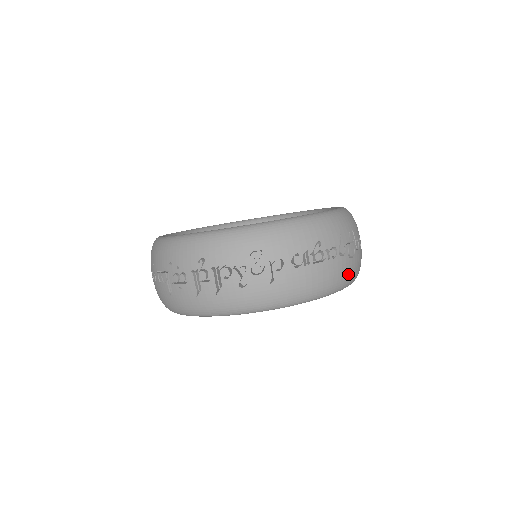
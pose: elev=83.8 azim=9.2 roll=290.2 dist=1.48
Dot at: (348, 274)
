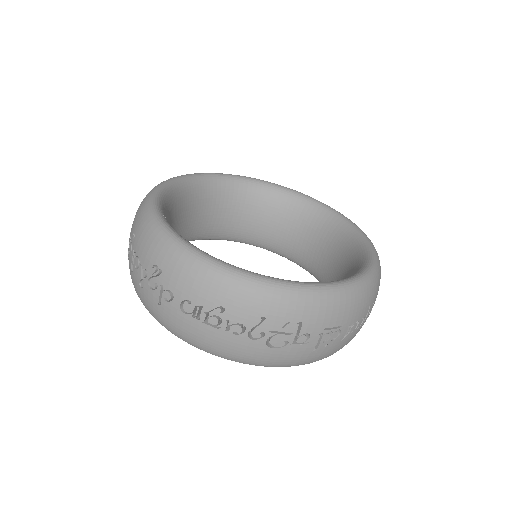
Dot at: (260, 358)
